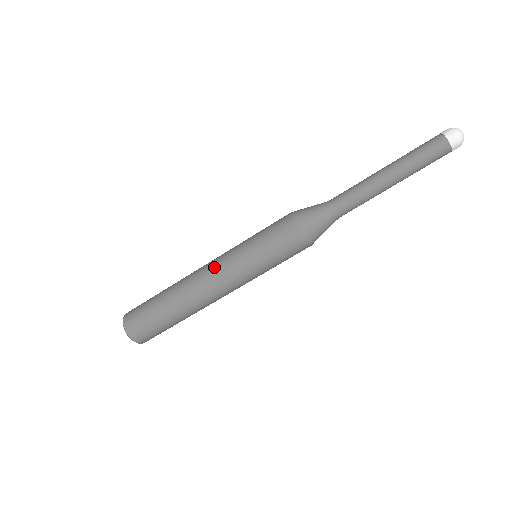
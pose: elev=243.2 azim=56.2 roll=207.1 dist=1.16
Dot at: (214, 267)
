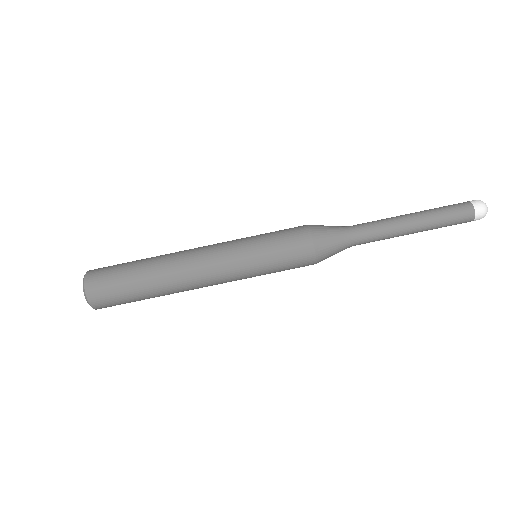
Dot at: (211, 250)
